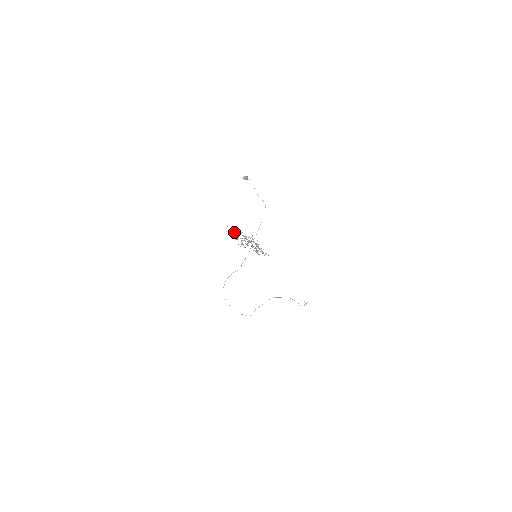
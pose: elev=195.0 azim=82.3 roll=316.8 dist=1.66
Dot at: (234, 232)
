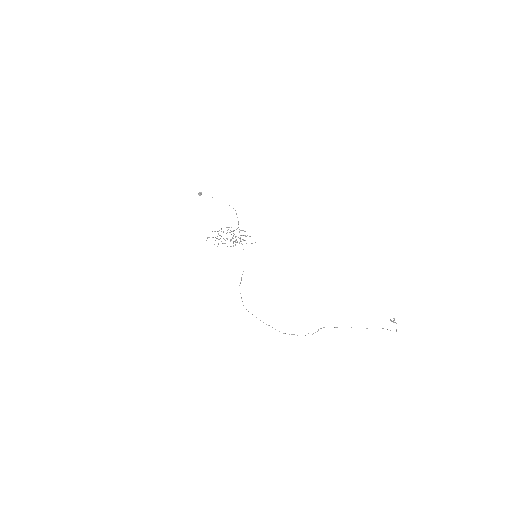
Dot at: occluded
